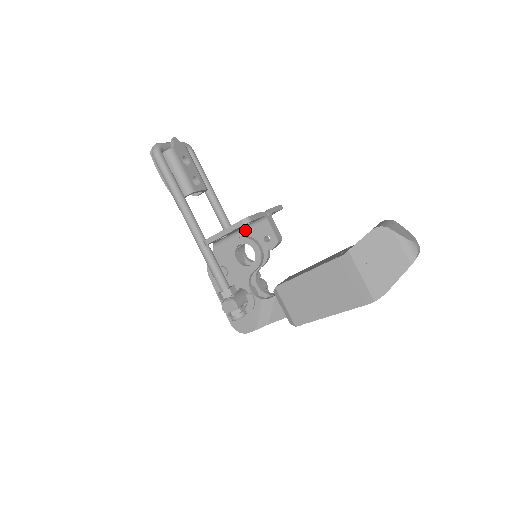
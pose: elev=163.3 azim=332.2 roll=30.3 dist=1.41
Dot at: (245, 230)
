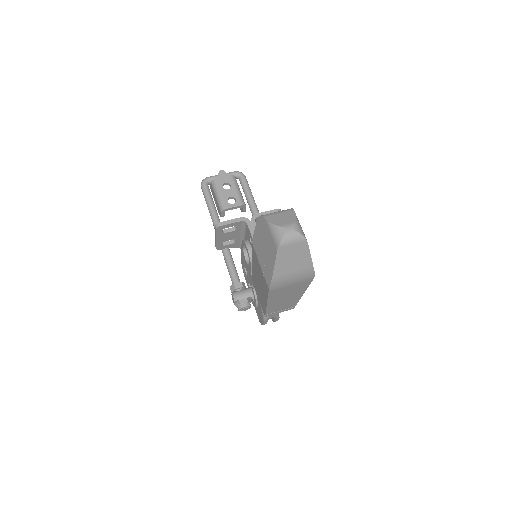
Dot at: (245, 234)
